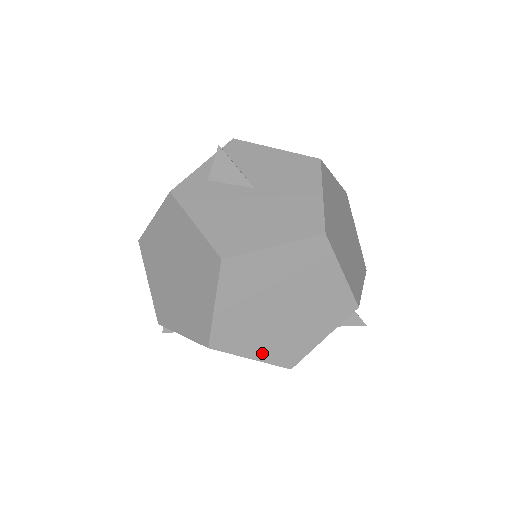
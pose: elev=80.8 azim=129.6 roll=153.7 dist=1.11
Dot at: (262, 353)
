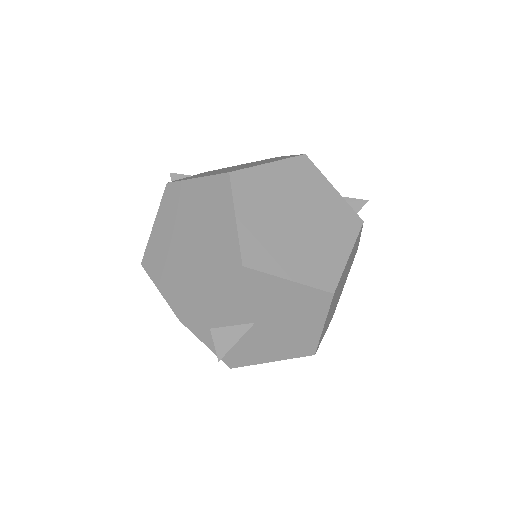
Dot at: (346, 279)
